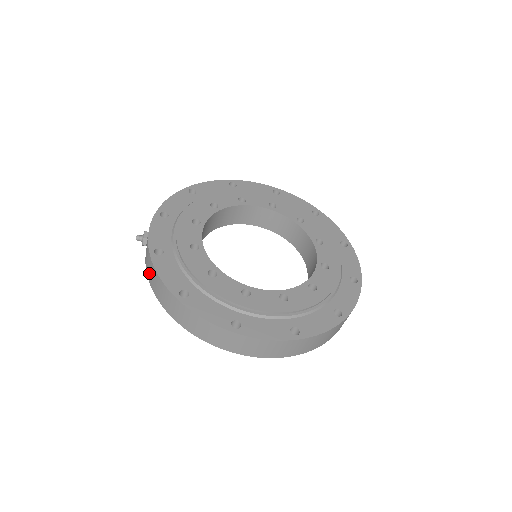
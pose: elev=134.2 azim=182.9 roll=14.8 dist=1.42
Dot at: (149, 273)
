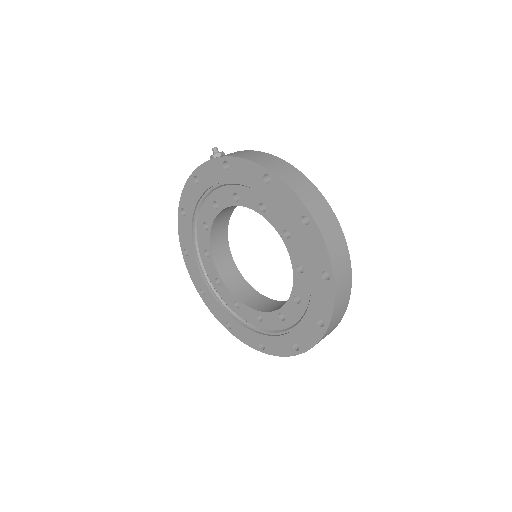
Dot at: (238, 154)
